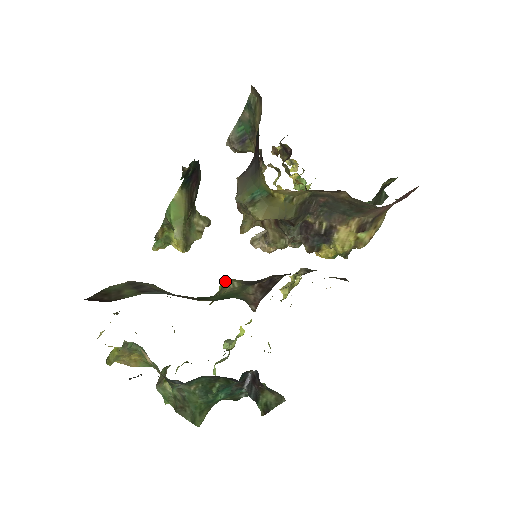
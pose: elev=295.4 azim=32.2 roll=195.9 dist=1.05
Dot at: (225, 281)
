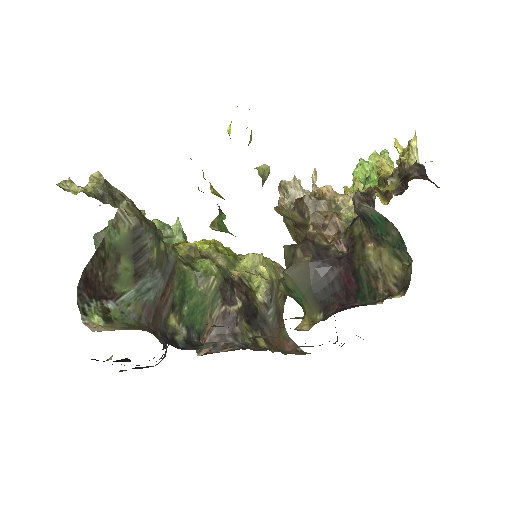
Dot at: (211, 271)
